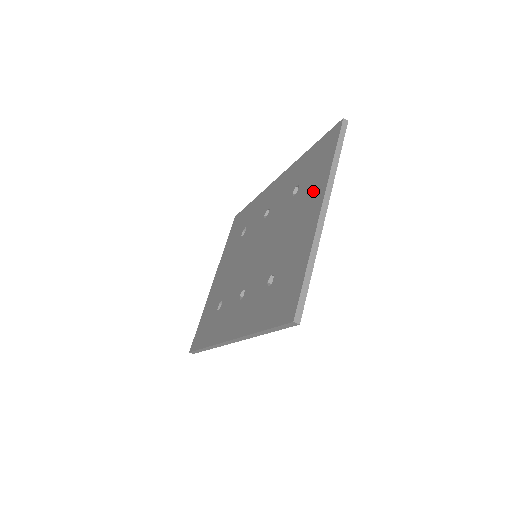
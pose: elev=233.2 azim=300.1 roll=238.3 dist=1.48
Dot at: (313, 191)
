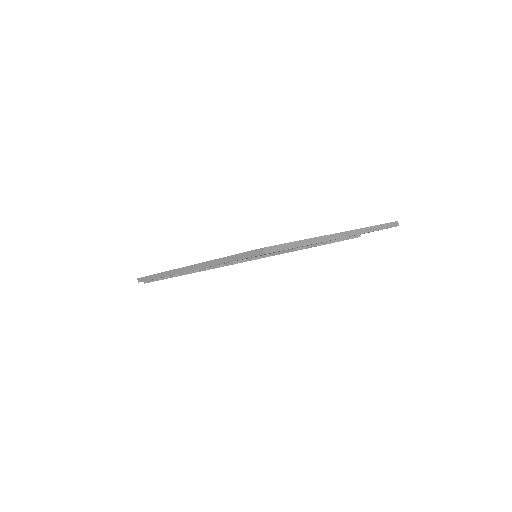
Dot at: occluded
